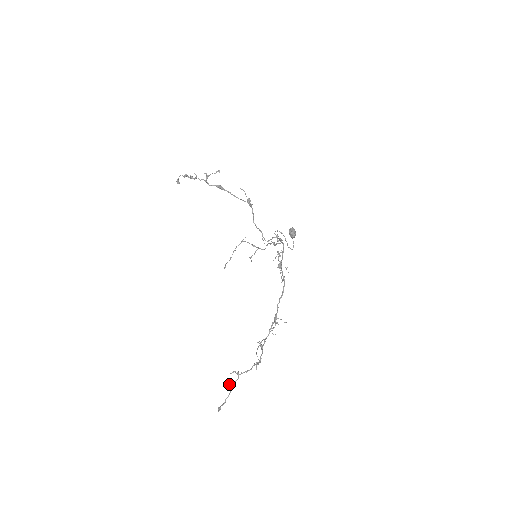
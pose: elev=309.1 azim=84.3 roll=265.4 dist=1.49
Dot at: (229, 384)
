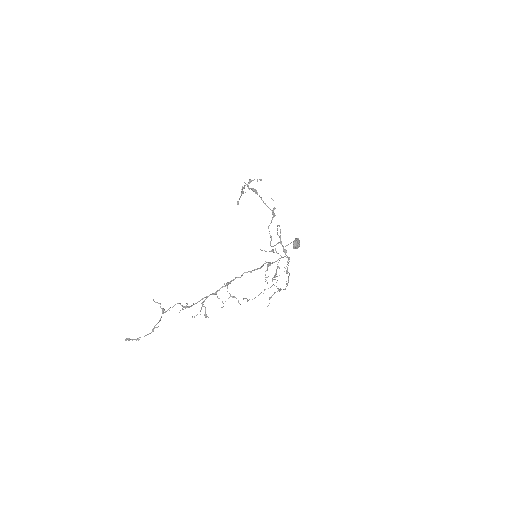
Dot at: (154, 328)
